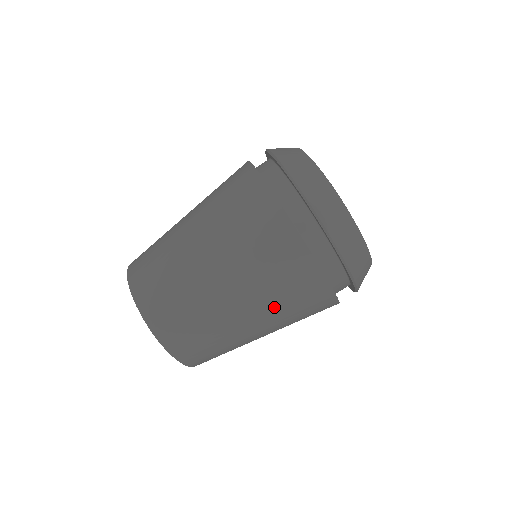
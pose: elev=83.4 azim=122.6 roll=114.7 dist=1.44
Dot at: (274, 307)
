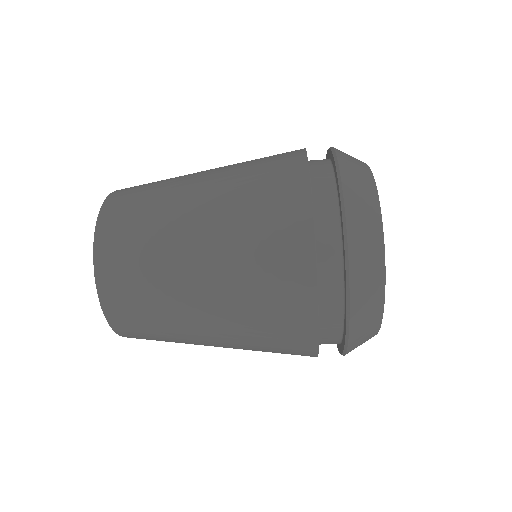
Dot at: occluded
